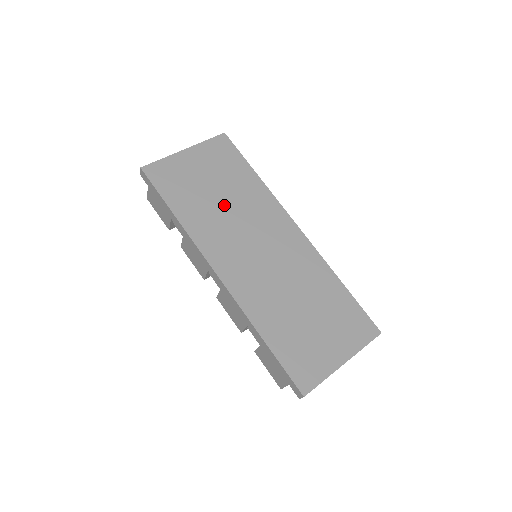
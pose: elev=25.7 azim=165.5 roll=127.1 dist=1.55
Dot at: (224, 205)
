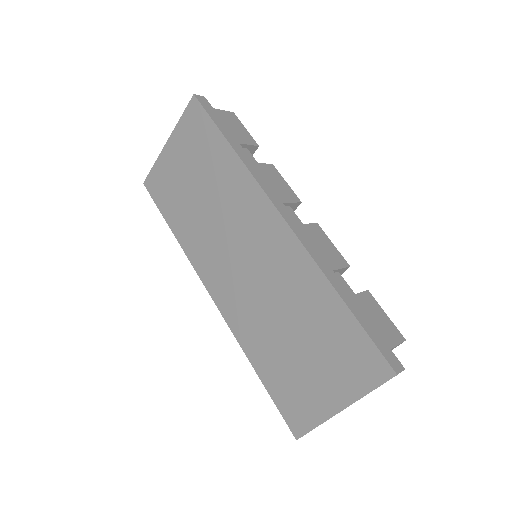
Dot at: (206, 206)
